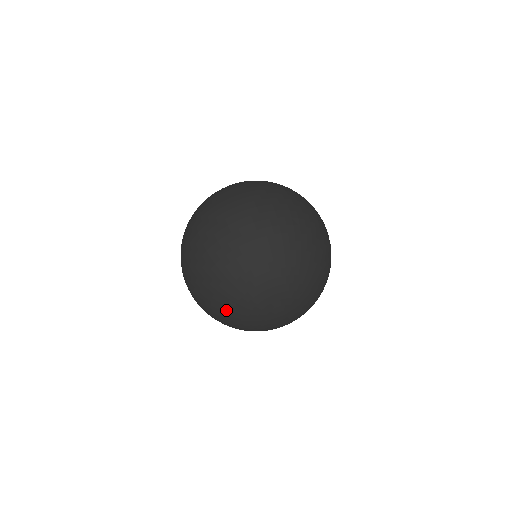
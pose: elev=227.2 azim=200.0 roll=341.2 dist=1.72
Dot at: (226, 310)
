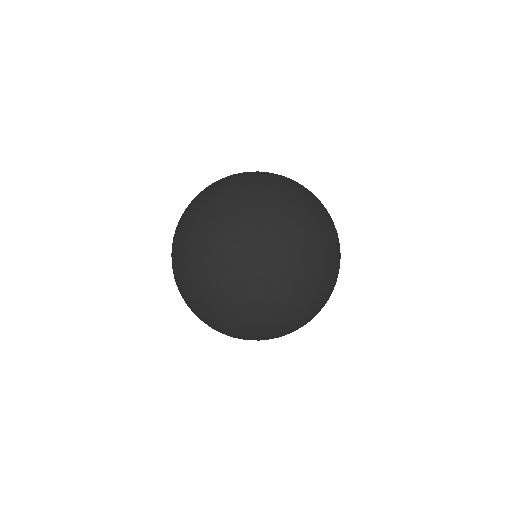
Dot at: (241, 284)
